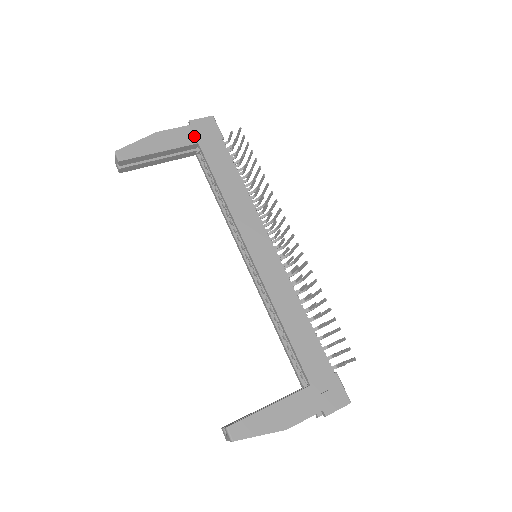
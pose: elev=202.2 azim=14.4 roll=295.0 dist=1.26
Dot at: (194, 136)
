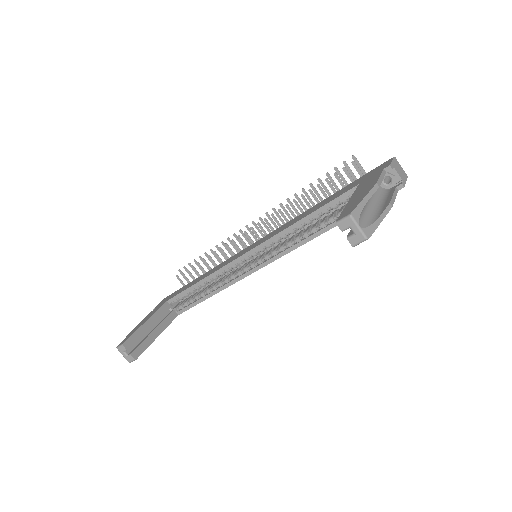
Dot at: (162, 304)
